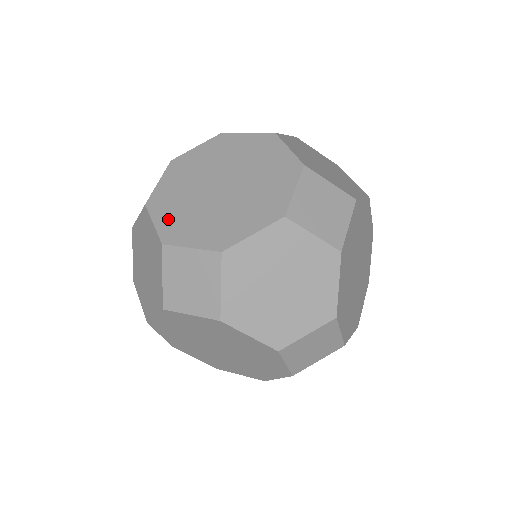
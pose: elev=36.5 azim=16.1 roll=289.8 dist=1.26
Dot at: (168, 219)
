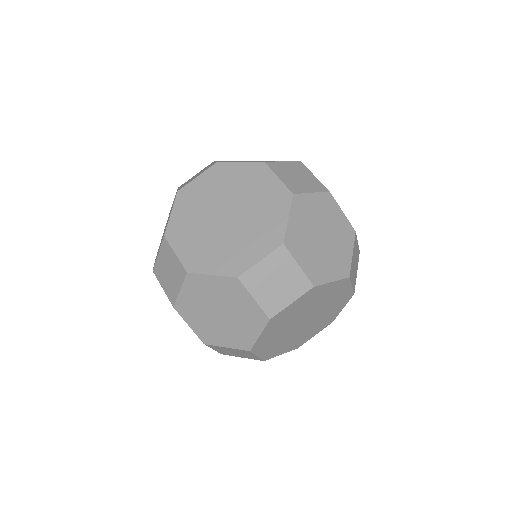
Dot at: (180, 217)
